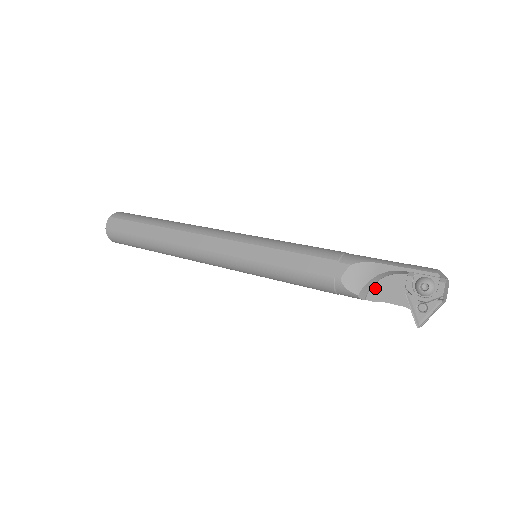
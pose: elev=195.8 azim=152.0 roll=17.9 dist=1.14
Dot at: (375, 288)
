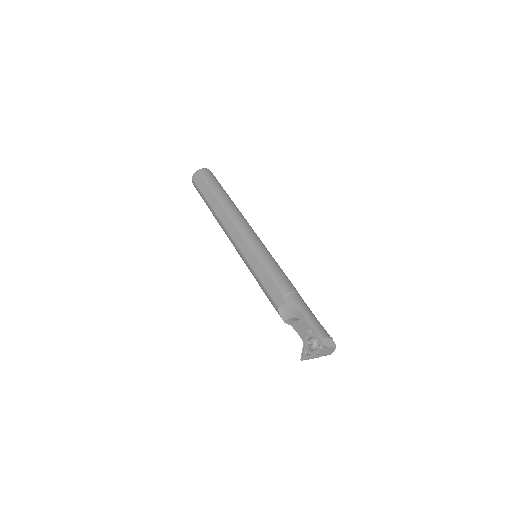
Dot at: (298, 322)
